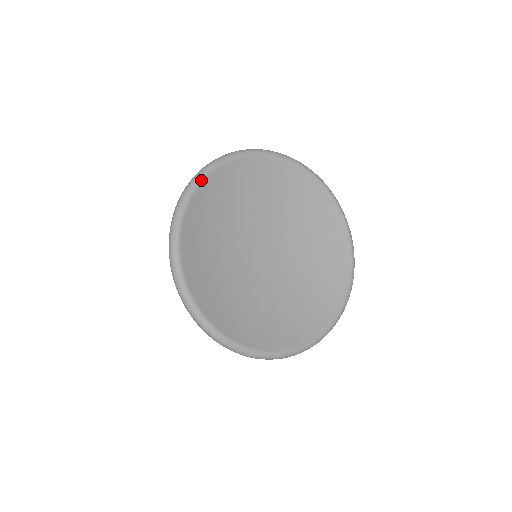
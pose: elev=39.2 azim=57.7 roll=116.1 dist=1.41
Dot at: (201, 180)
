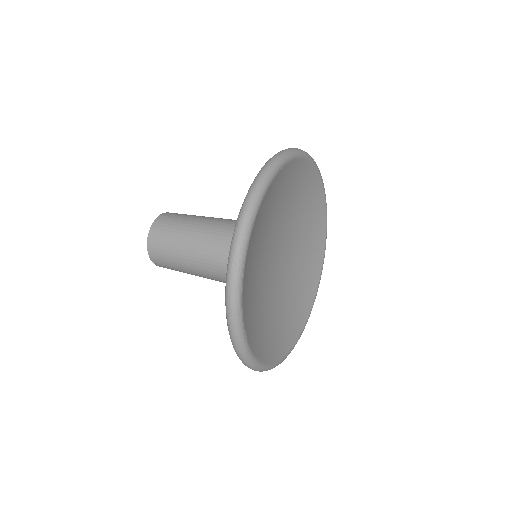
Dot at: (246, 254)
